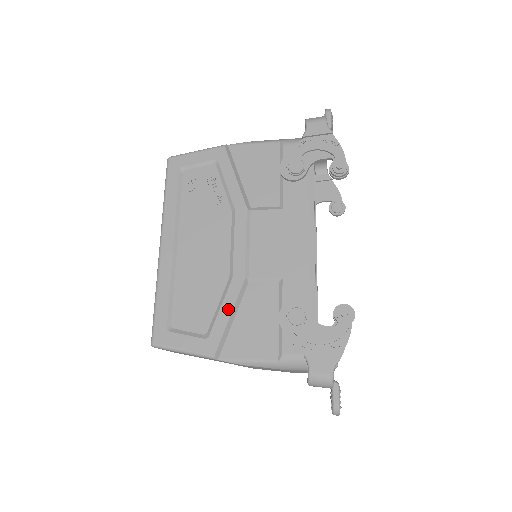
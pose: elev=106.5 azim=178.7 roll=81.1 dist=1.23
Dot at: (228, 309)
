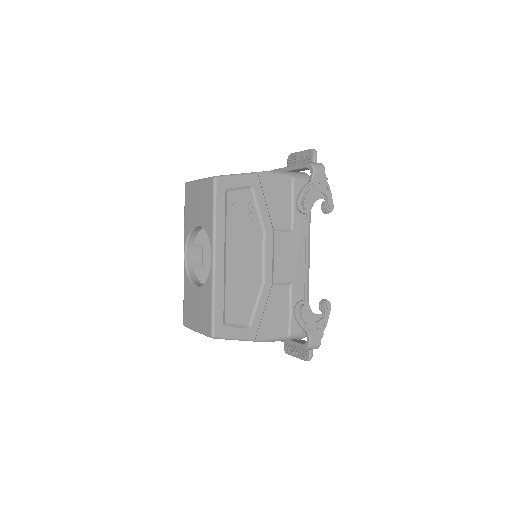
Dot at: (262, 306)
